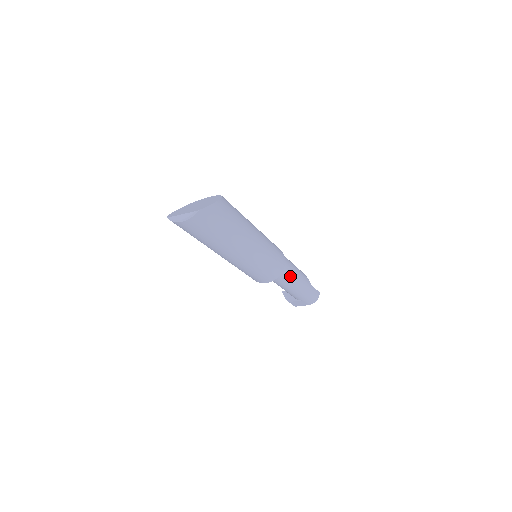
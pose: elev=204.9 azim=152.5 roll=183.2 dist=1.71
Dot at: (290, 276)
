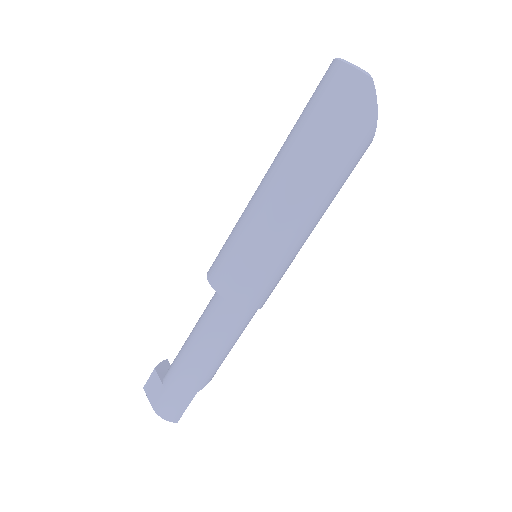
Dot at: (224, 330)
